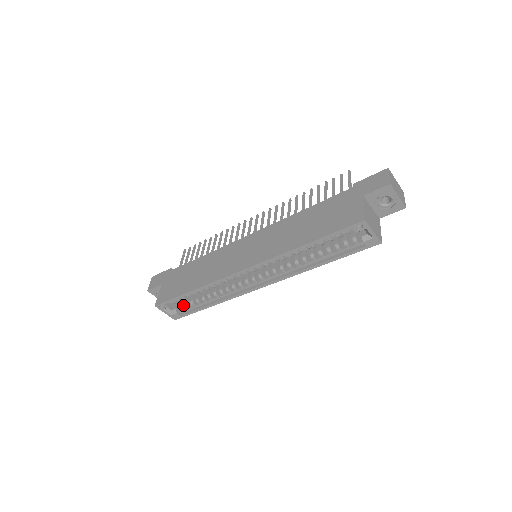
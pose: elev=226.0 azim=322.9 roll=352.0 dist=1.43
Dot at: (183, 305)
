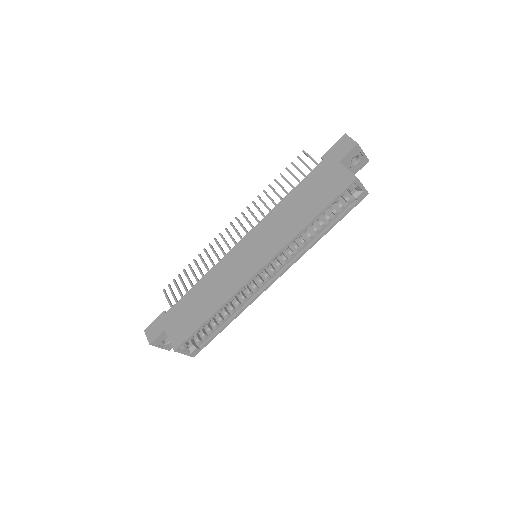
Dot at: (198, 337)
